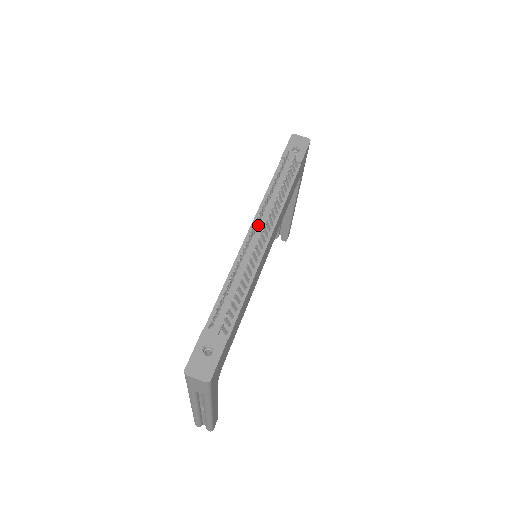
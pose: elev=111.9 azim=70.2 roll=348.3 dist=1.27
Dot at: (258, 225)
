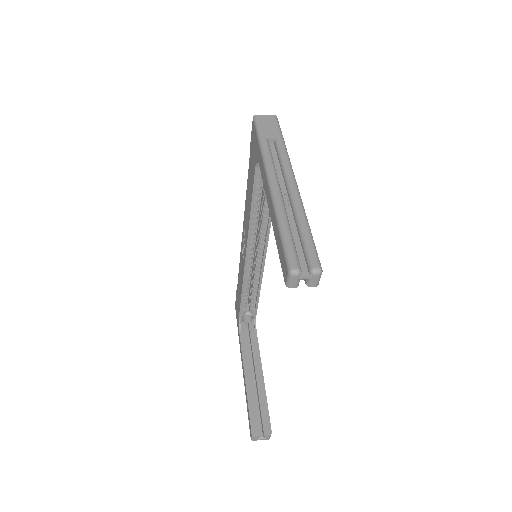
Dot at: occluded
